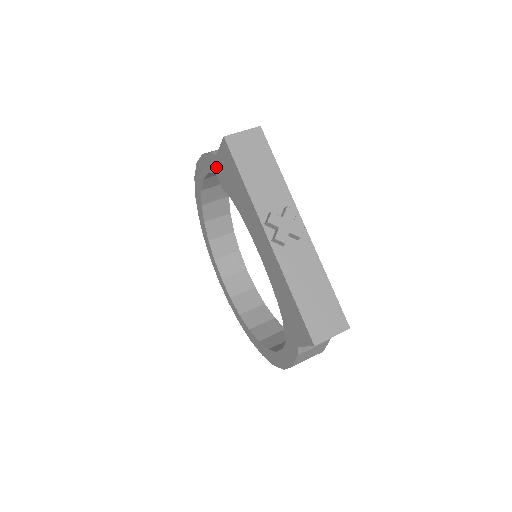
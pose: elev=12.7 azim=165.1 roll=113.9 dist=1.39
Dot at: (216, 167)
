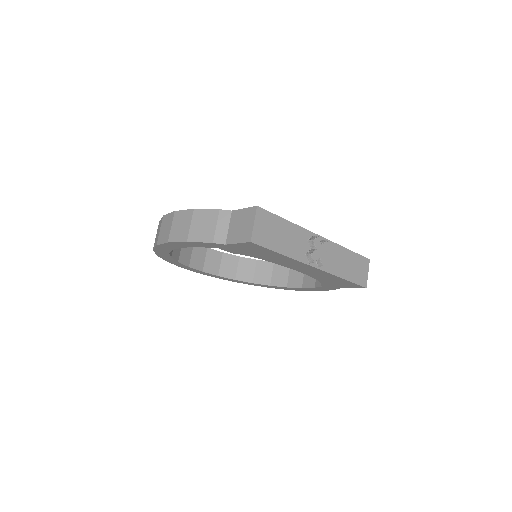
Dot at: (222, 248)
